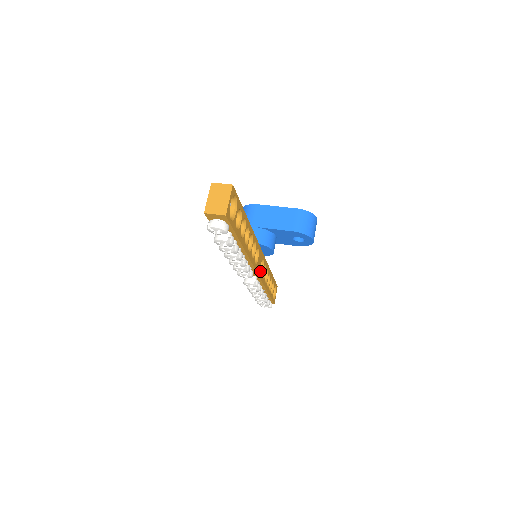
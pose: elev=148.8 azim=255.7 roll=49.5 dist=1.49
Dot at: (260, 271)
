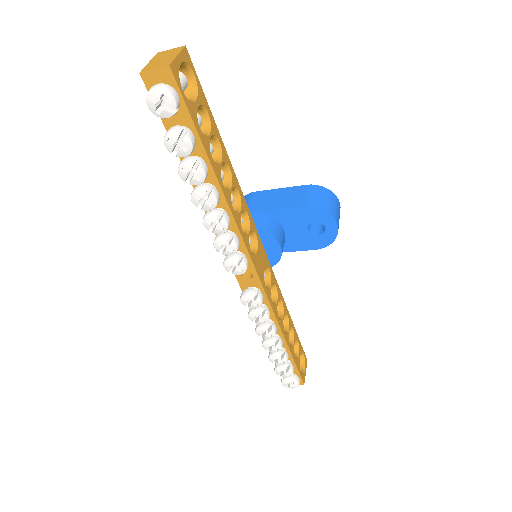
Dot at: (266, 287)
